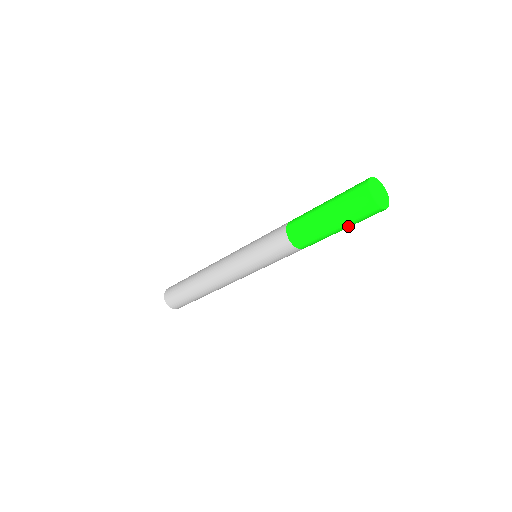
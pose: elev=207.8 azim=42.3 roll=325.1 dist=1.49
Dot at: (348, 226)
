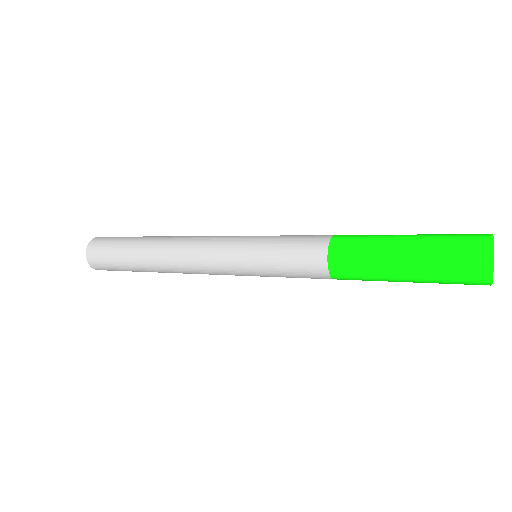
Dot at: (424, 282)
